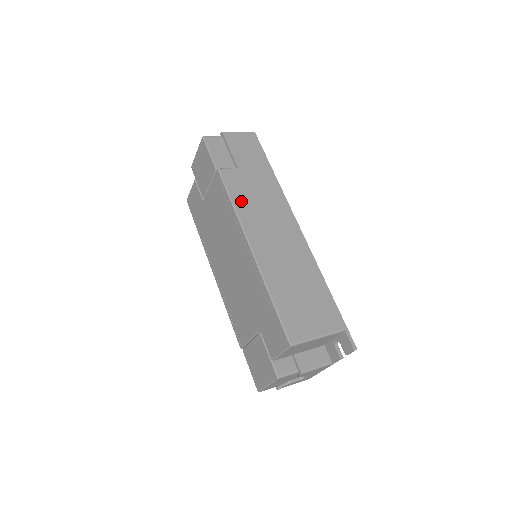
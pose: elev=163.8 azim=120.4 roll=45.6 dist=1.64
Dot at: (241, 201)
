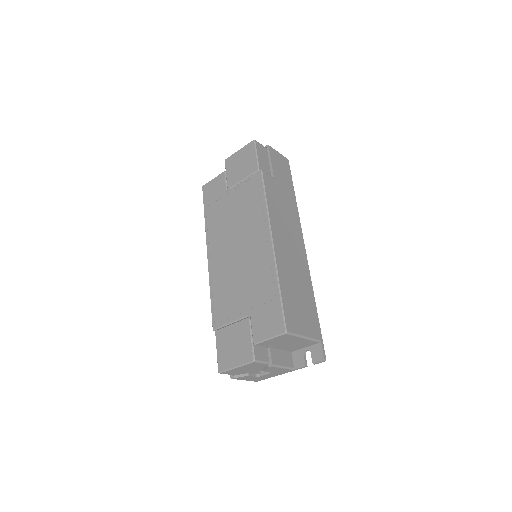
Dot at: (272, 203)
